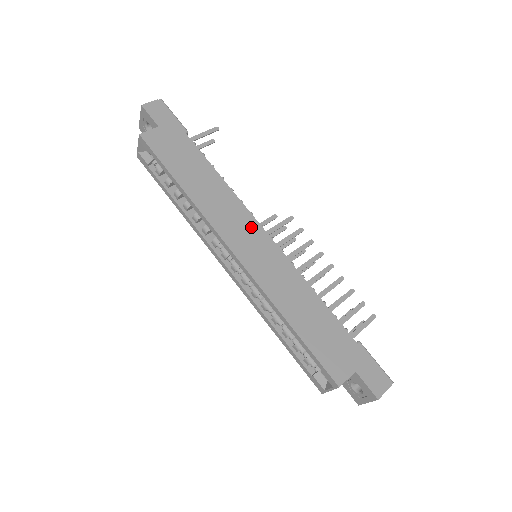
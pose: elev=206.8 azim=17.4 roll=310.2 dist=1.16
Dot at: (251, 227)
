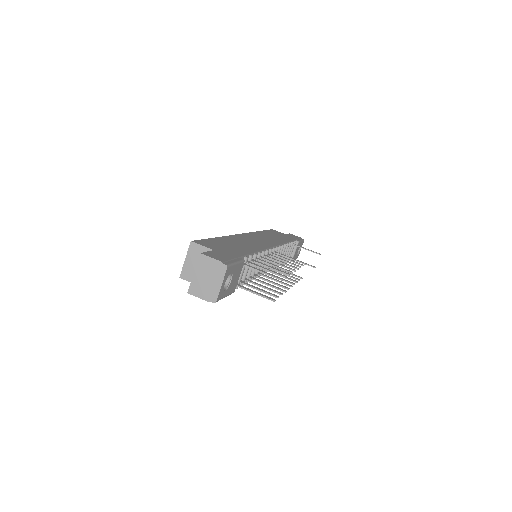
Dot at: (270, 242)
